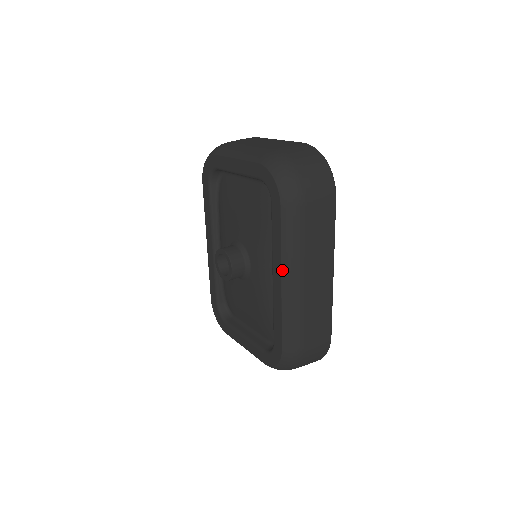
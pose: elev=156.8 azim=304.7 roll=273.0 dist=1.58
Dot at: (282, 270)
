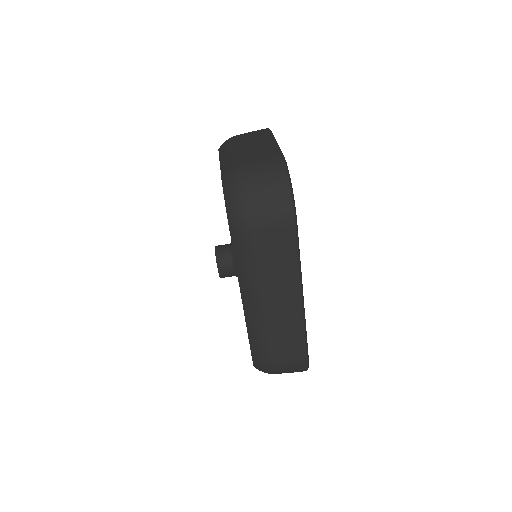
Dot at: (240, 288)
